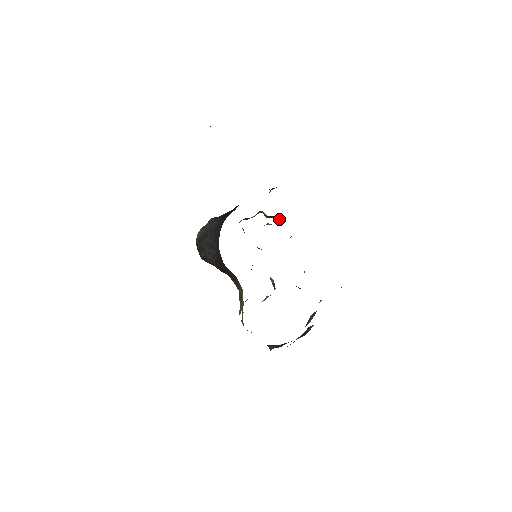
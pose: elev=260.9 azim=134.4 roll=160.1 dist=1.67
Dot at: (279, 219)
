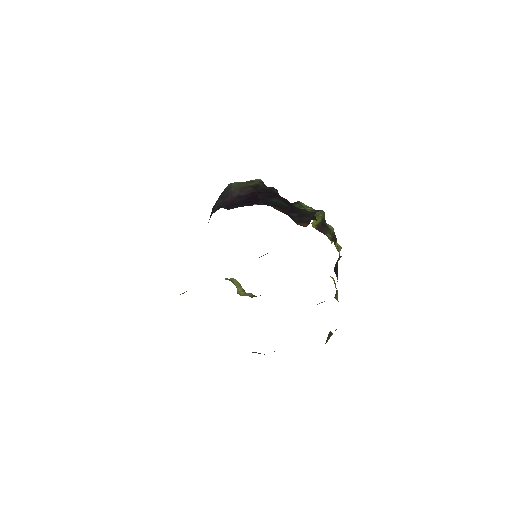
Dot at: (330, 237)
